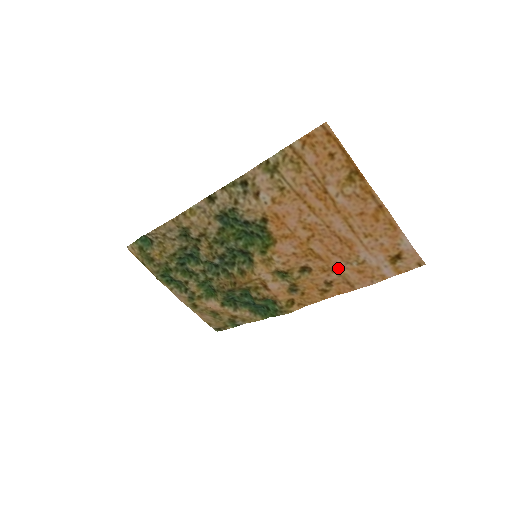
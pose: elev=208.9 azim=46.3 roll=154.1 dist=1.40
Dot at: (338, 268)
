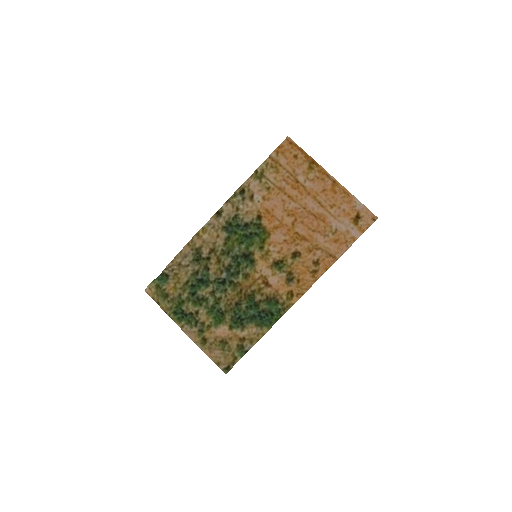
Dot at: (320, 244)
